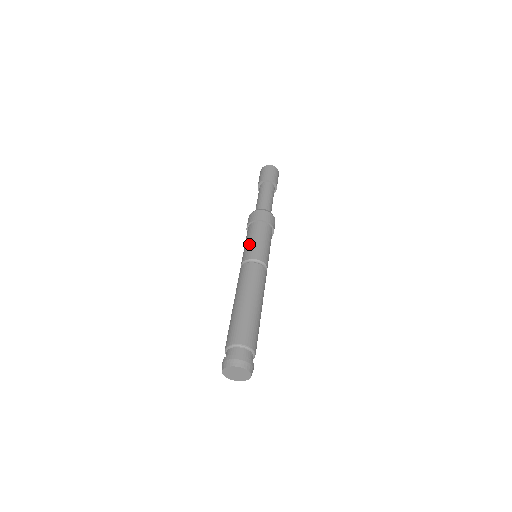
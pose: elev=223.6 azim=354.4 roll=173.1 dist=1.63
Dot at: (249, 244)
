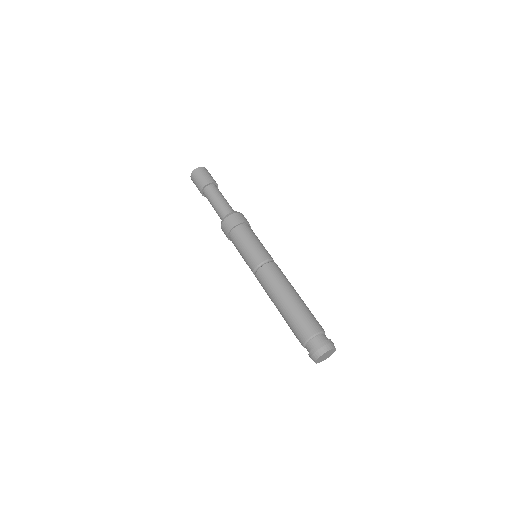
Dot at: (256, 245)
